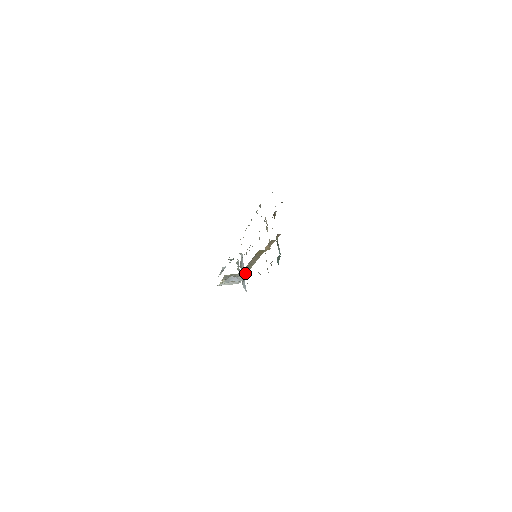
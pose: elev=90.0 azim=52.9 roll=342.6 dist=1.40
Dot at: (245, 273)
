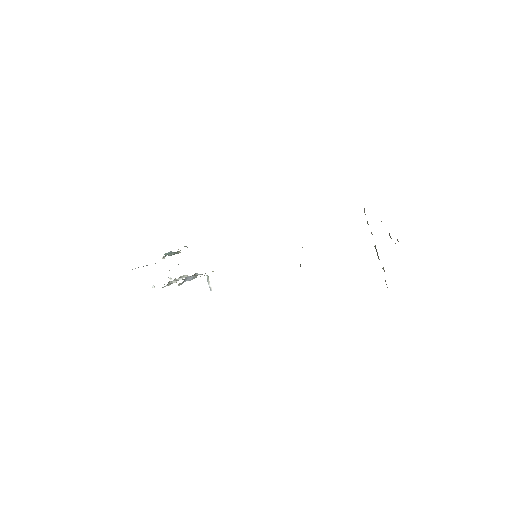
Dot at: occluded
